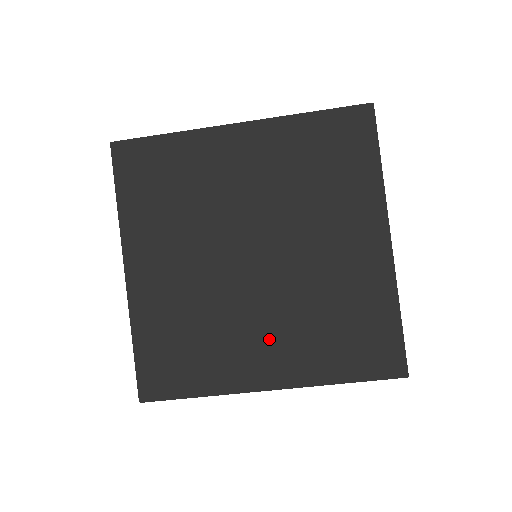
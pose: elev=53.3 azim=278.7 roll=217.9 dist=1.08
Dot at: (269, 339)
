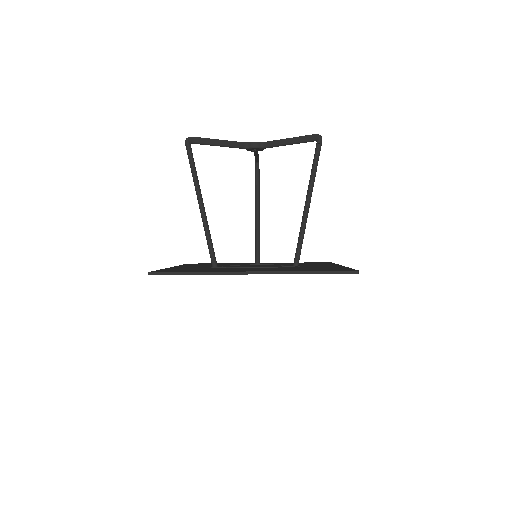
Dot at: occluded
